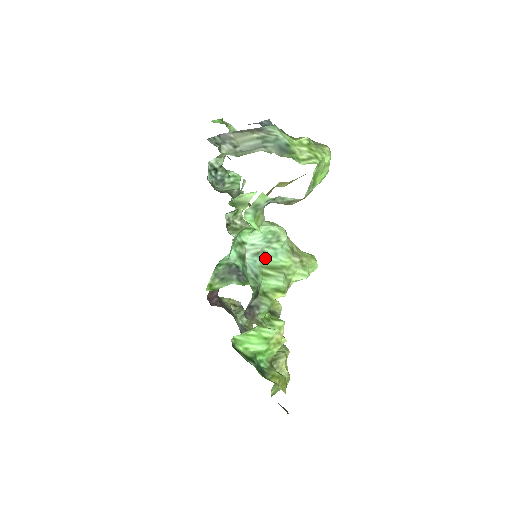
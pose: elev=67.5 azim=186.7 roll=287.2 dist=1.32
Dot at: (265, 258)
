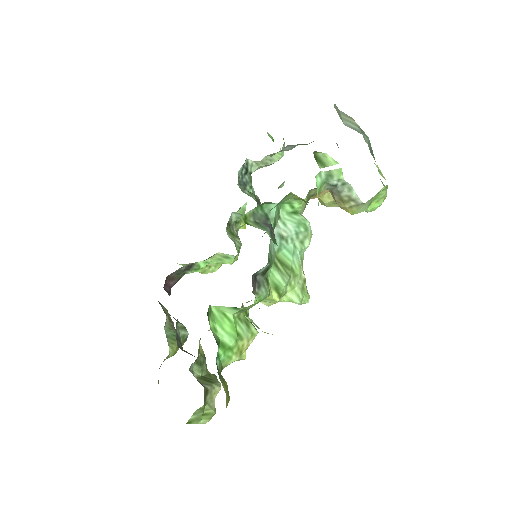
Dot at: (282, 249)
